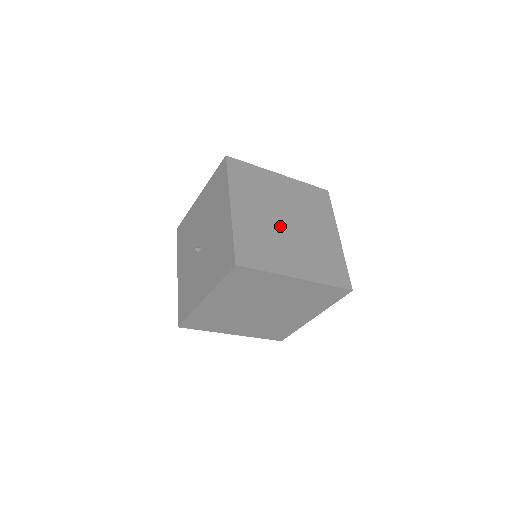
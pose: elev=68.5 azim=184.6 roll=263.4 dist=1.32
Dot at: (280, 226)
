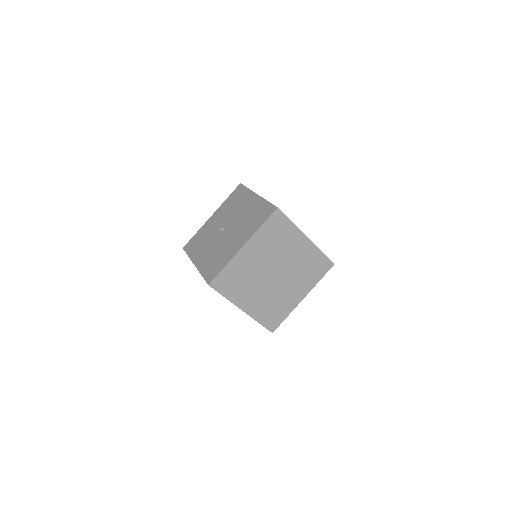
Dot at: (265, 274)
